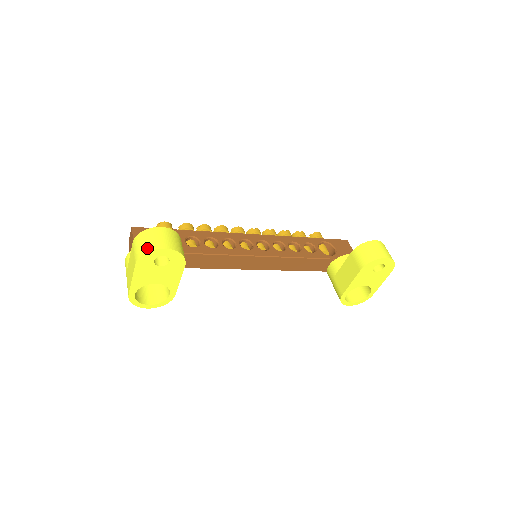
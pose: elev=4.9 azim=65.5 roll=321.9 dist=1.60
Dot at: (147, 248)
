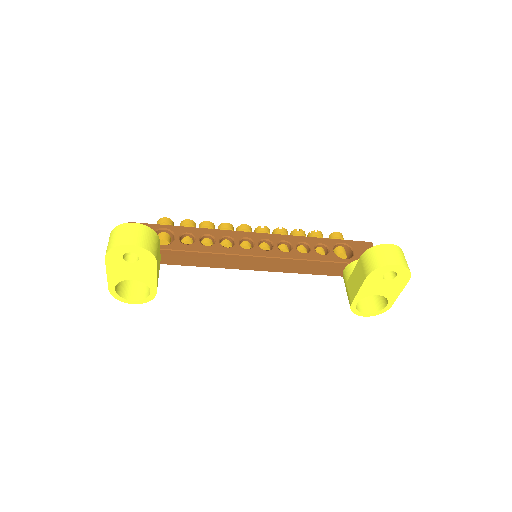
Dot at: (114, 244)
